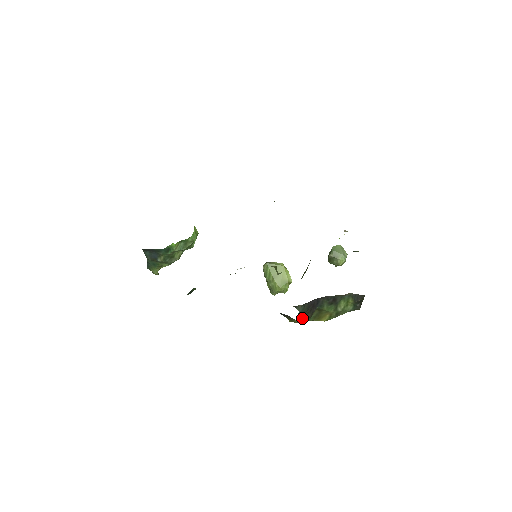
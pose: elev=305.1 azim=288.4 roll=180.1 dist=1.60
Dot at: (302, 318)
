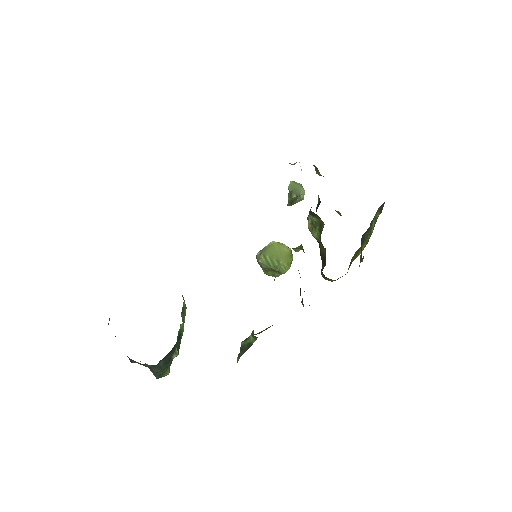
Dot at: (359, 266)
